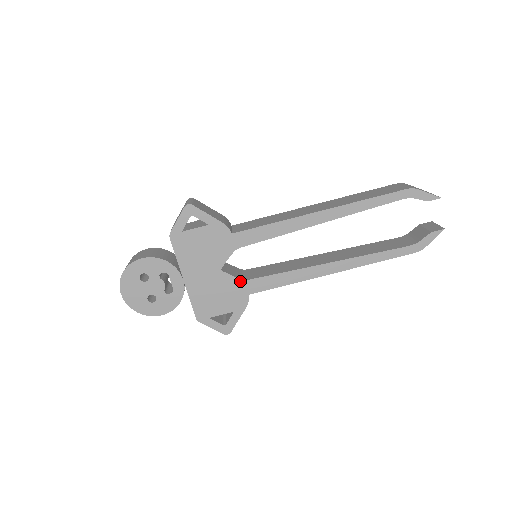
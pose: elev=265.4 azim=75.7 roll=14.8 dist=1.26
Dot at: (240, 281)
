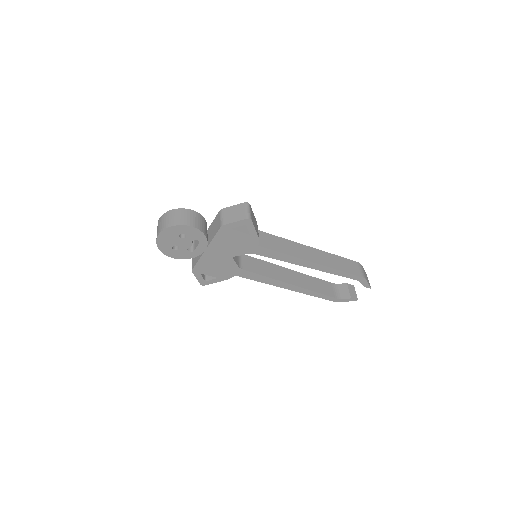
Dot at: (237, 267)
